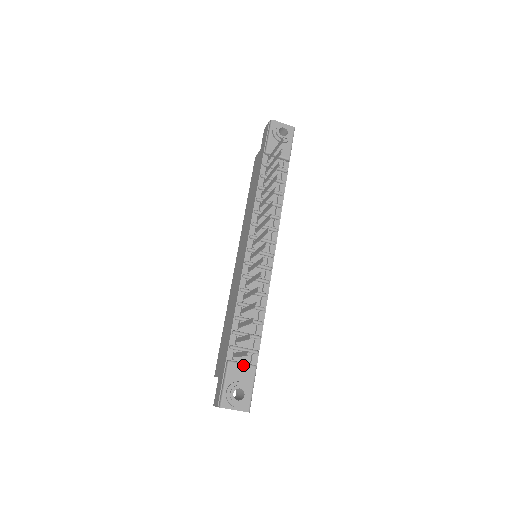
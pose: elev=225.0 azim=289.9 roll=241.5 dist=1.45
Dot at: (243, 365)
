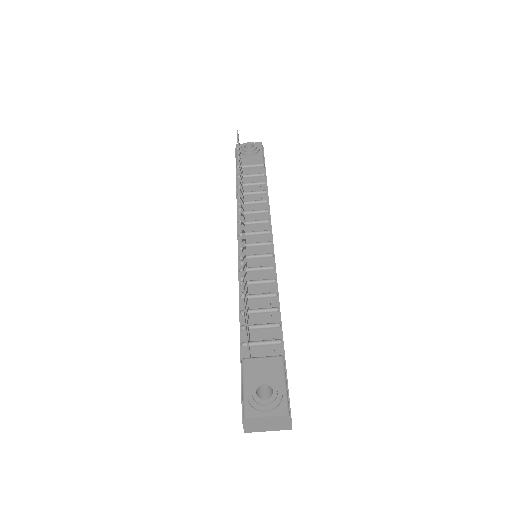
Dot at: (263, 359)
